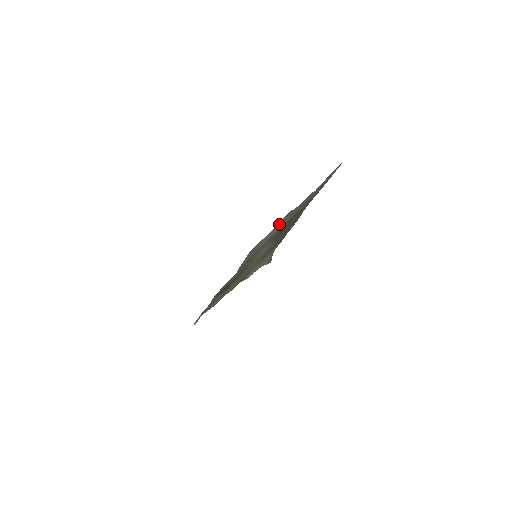
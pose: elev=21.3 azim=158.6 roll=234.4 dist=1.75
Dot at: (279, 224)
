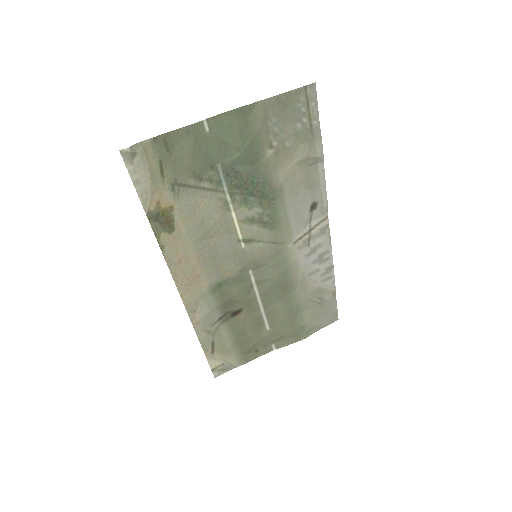
Dot at: (305, 226)
